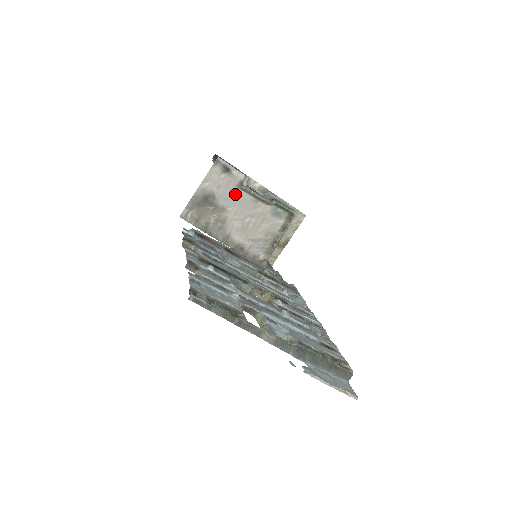
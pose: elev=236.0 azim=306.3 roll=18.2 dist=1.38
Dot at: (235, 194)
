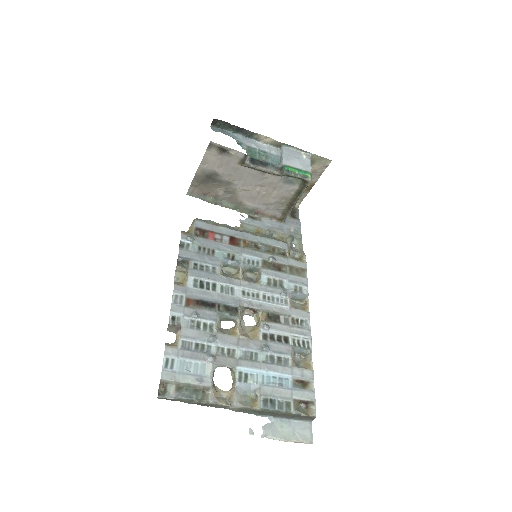
Dot at: (238, 170)
